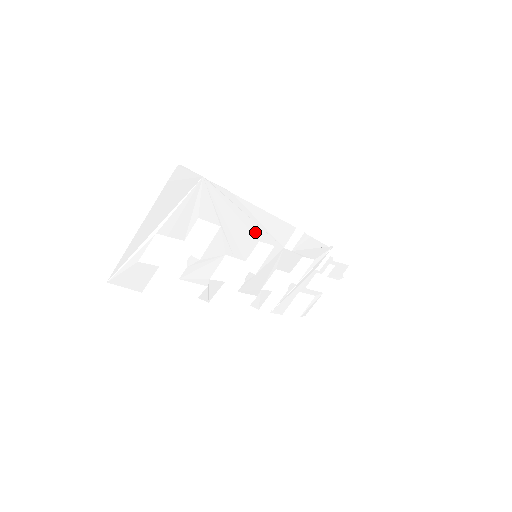
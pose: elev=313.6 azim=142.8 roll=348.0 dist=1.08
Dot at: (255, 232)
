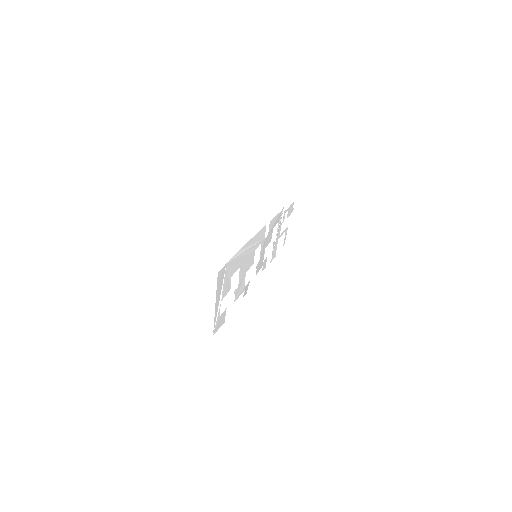
Dot at: (252, 250)
